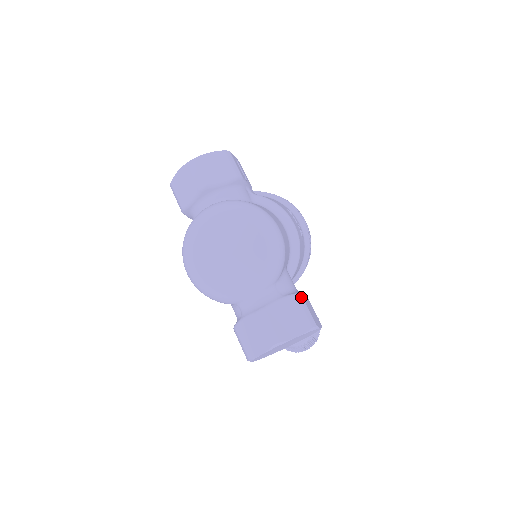
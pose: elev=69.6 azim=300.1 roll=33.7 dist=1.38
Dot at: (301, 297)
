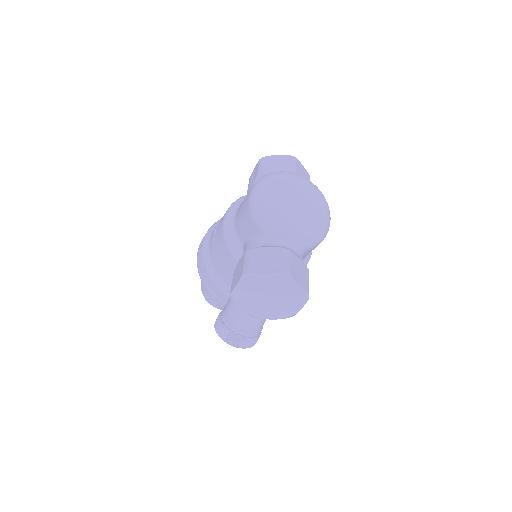
Dot at: occluded
